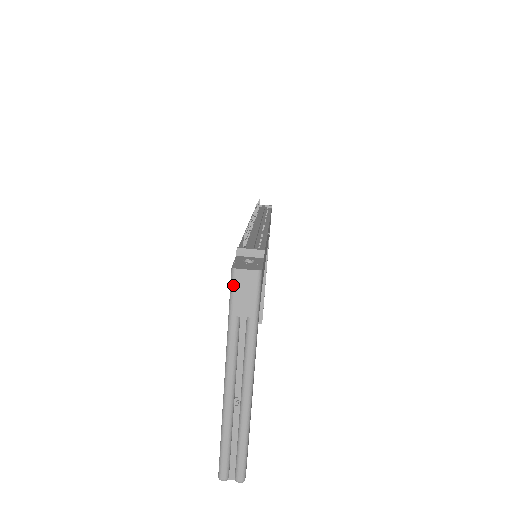
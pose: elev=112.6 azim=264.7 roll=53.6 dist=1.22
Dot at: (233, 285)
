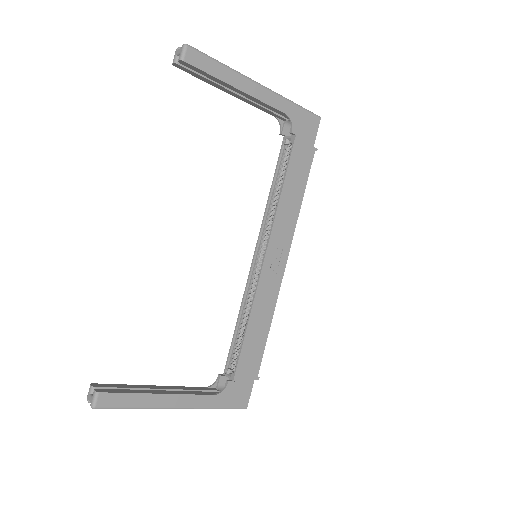
Dot at: occluded
